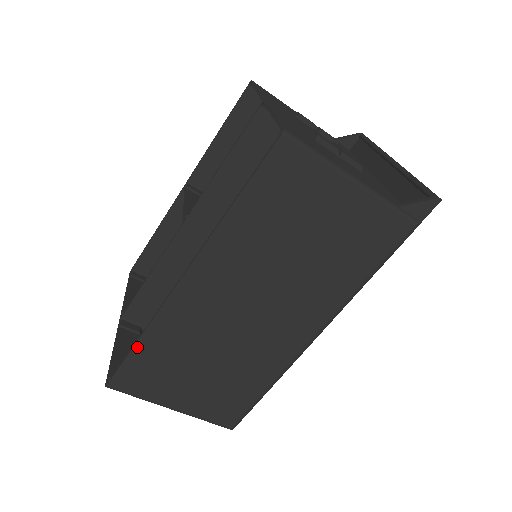
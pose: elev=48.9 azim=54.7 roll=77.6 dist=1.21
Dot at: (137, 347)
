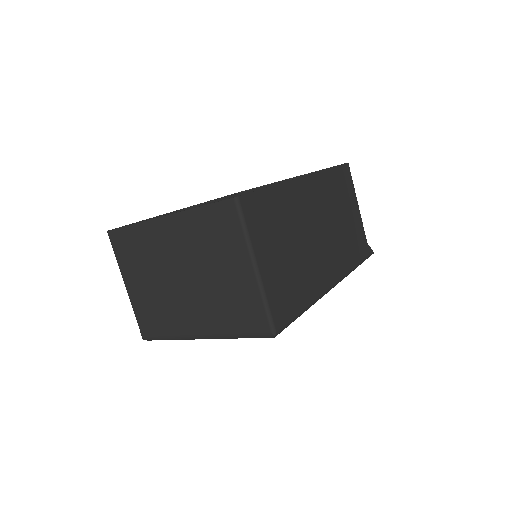
Dot at: (270, 189)
